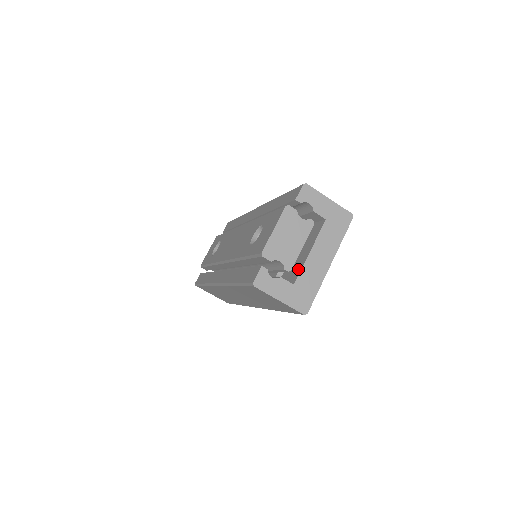
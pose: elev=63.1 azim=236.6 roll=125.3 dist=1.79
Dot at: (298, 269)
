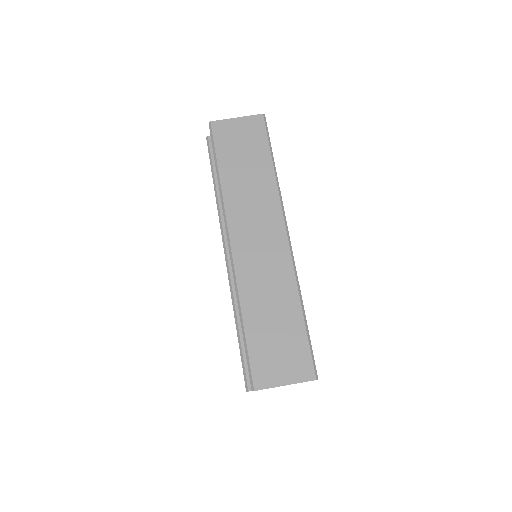
Dot at: occluded
